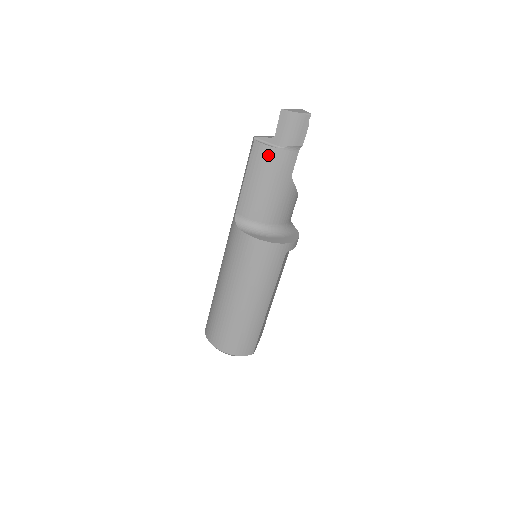
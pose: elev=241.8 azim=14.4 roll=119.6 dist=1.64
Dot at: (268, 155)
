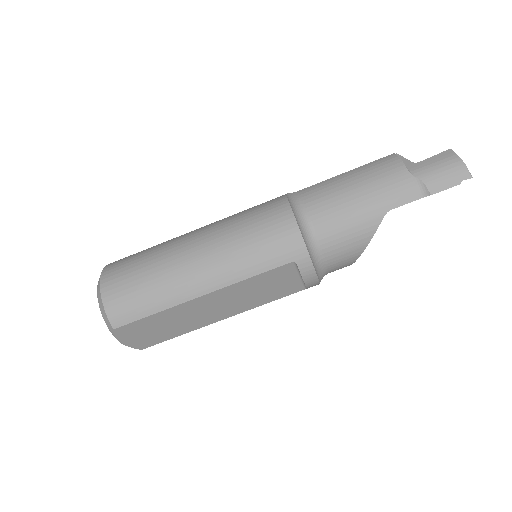
Dot at: (393, 169)
